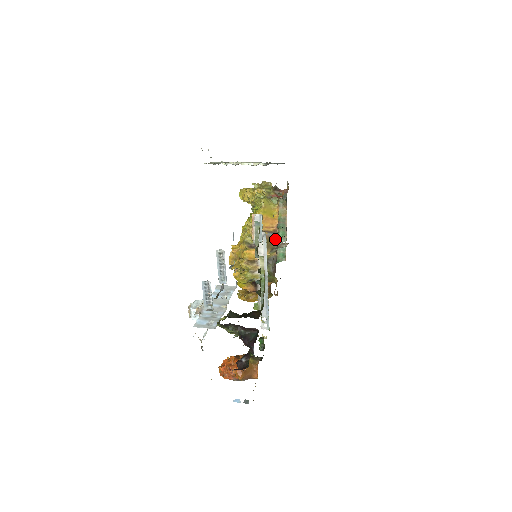
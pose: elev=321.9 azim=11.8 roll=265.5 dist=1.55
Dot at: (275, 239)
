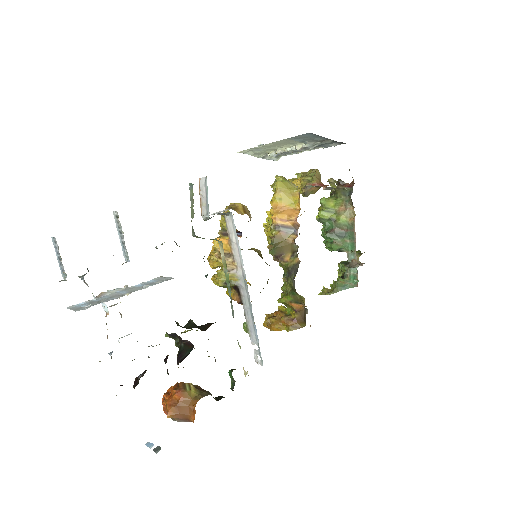
Dot at: (295, 237)
